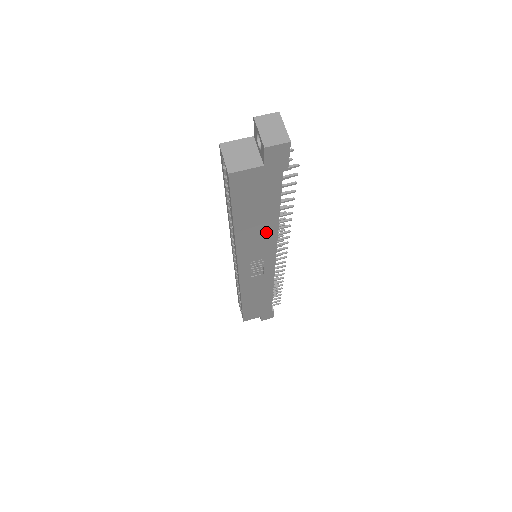
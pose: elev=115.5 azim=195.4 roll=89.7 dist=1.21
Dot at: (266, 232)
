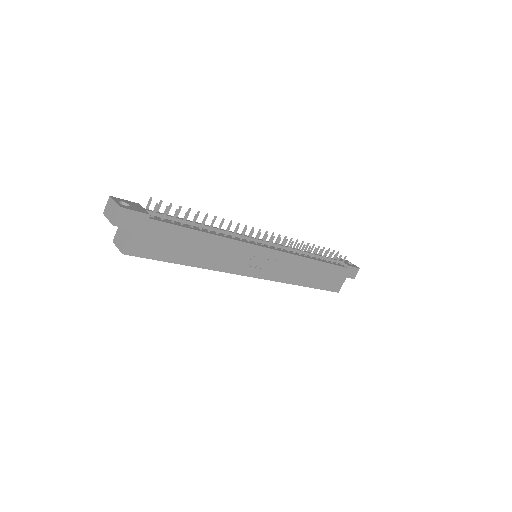
Dot at: (217, 246)
